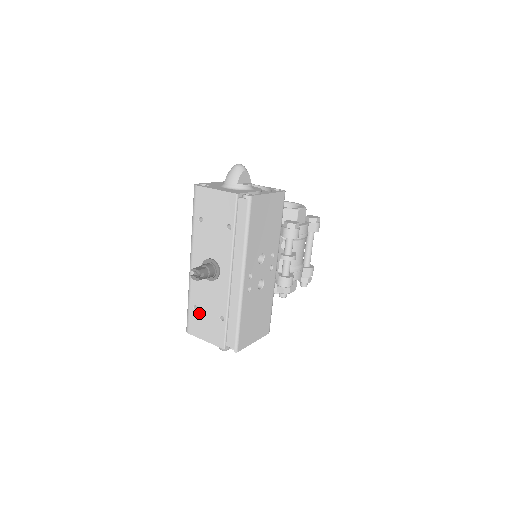
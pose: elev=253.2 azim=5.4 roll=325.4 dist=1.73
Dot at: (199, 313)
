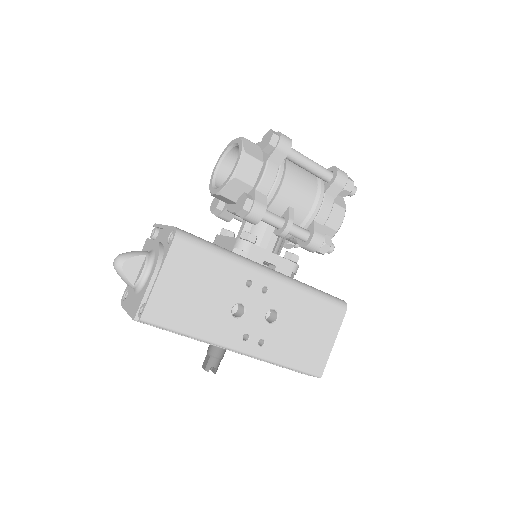
Dot at: occluded
